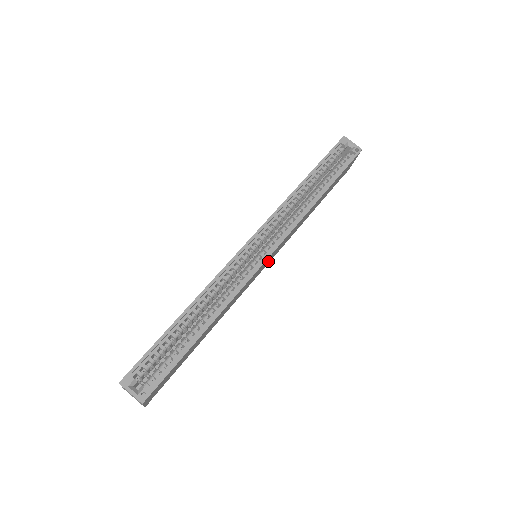
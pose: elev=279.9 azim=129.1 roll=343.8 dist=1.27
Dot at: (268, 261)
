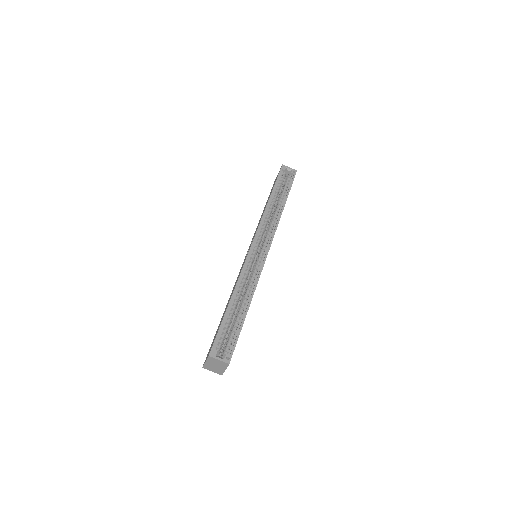
Dot at: occluded
